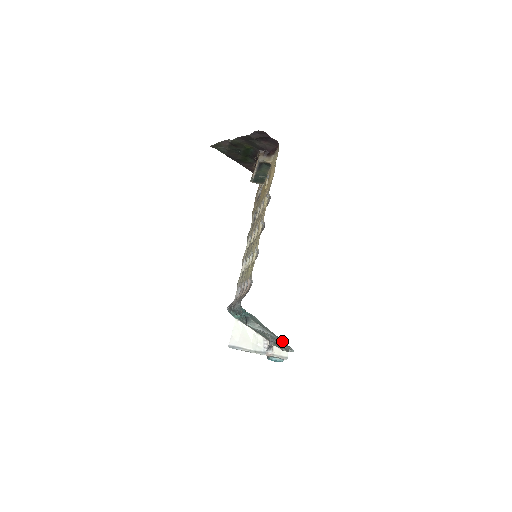
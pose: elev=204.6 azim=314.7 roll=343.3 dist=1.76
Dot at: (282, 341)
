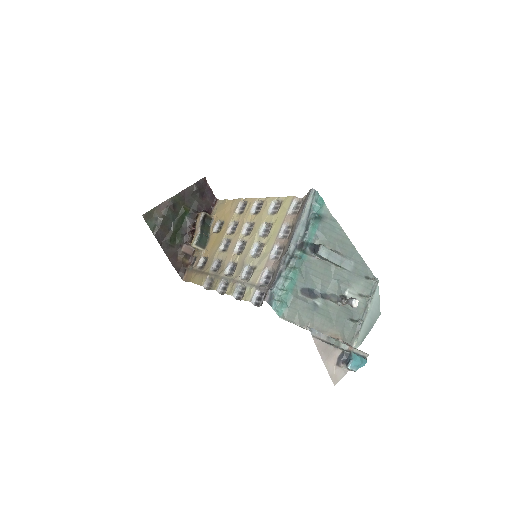
Dot at: (361, 263)
